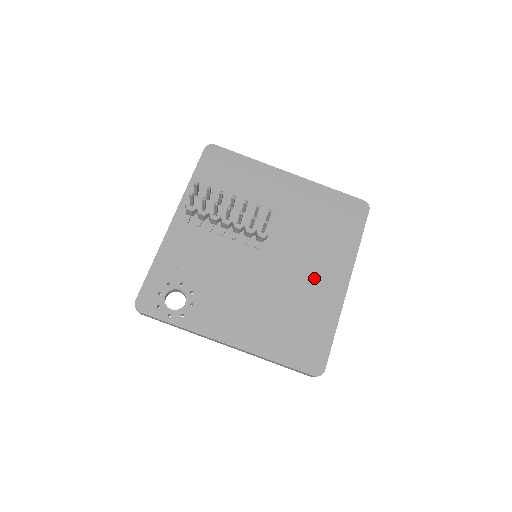
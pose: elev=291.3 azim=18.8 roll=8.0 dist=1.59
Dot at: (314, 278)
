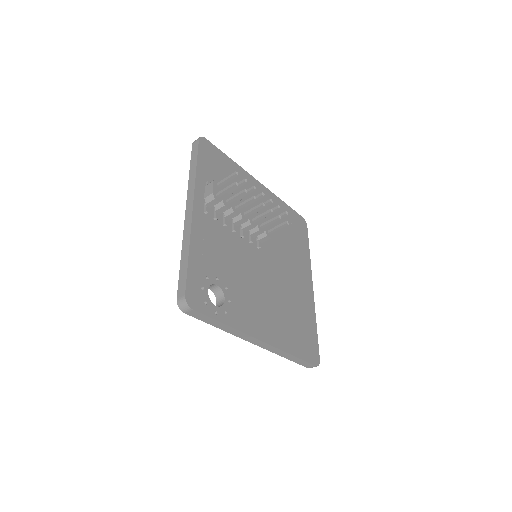
Dot at: (295, 280)
